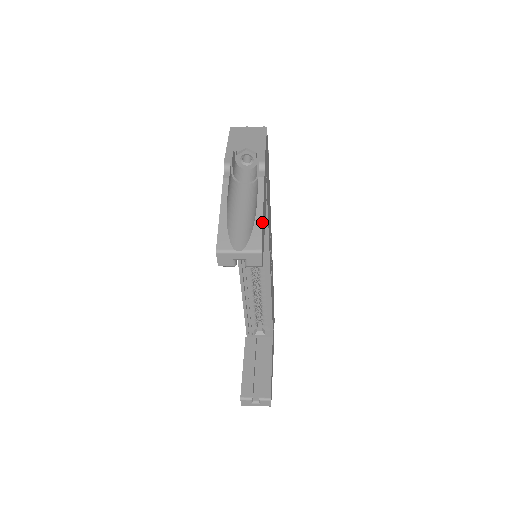
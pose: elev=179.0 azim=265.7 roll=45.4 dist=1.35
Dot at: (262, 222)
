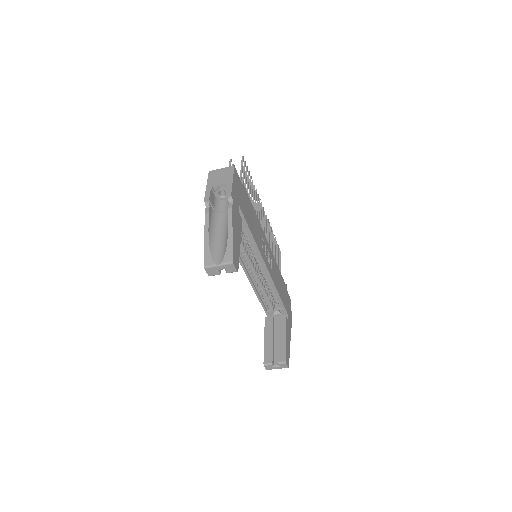
Dot at: (232, 241)
